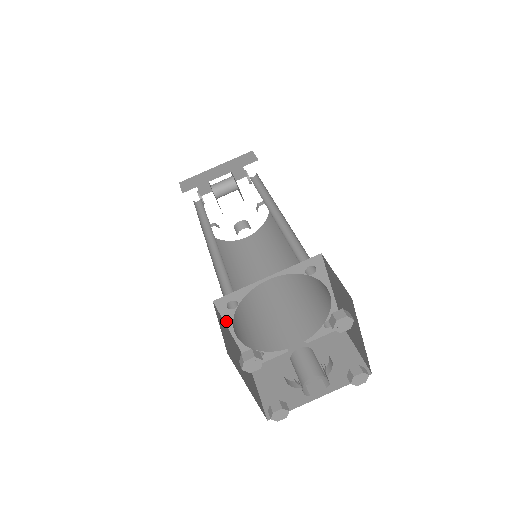
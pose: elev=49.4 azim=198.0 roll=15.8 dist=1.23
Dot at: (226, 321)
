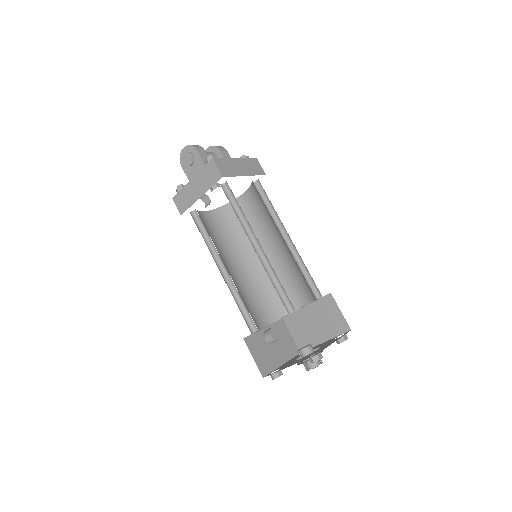
Dot at: occluded
